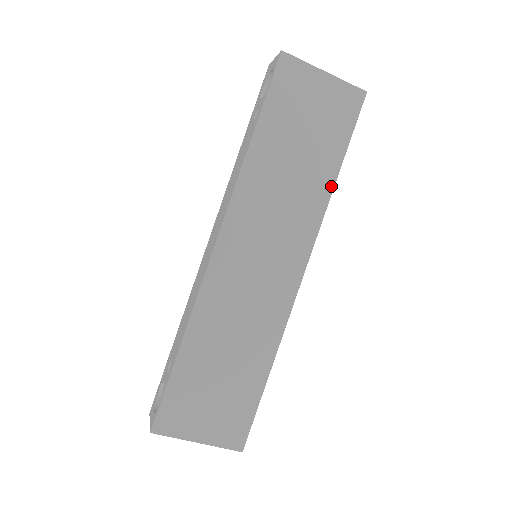
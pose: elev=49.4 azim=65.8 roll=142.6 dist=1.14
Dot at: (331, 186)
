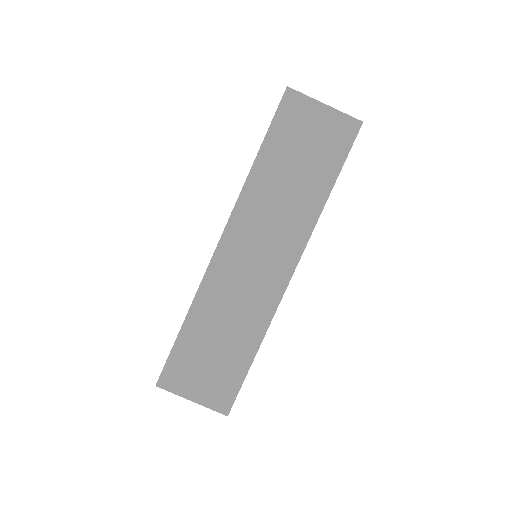
Dot at: (323, 202)
